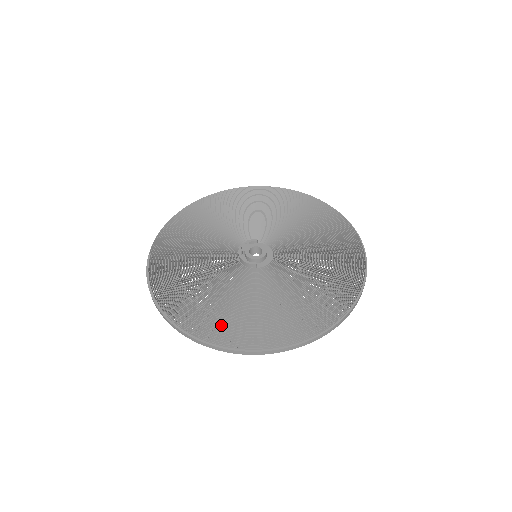
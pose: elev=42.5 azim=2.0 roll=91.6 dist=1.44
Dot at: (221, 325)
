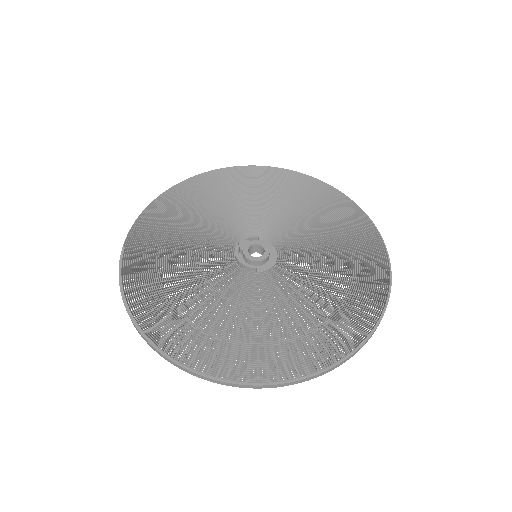
Dot at: (209, 347)
